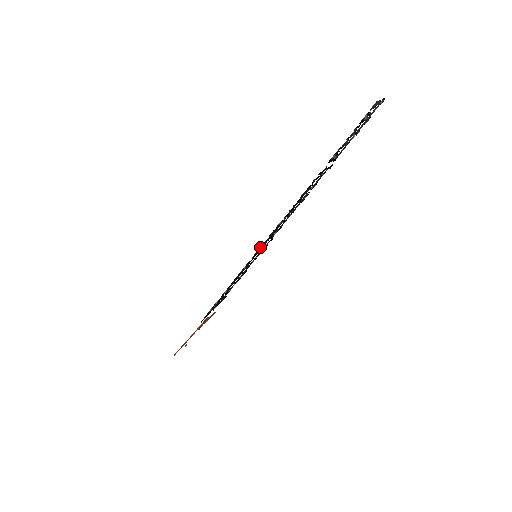
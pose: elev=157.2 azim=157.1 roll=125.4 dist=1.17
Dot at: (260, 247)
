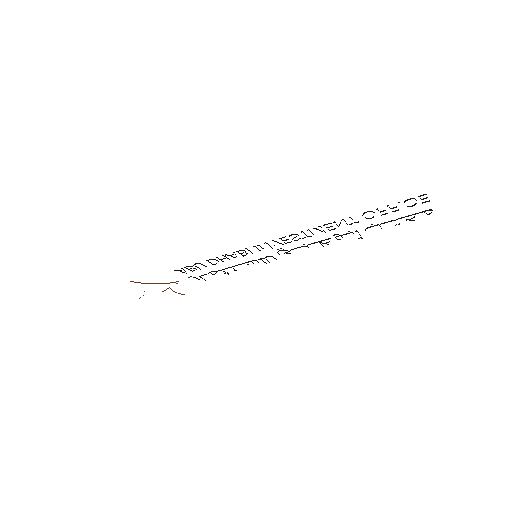
Dot at: occluded
